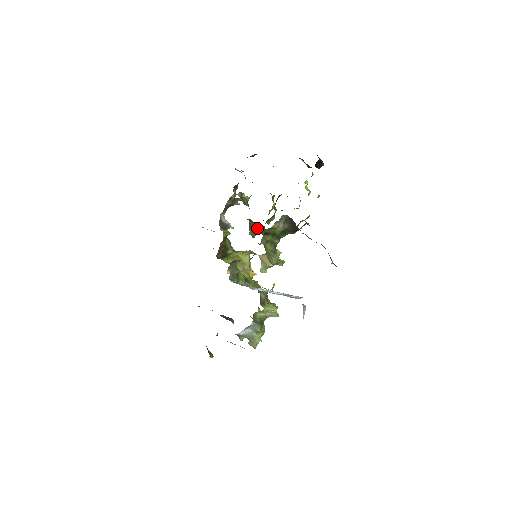
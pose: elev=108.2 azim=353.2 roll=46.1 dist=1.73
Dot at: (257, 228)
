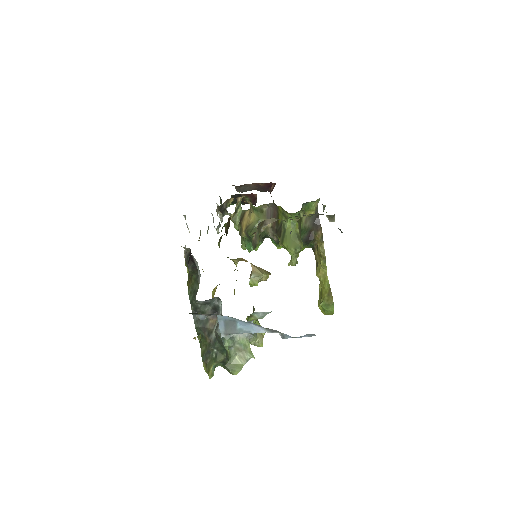
Dot at: (263, 228)
